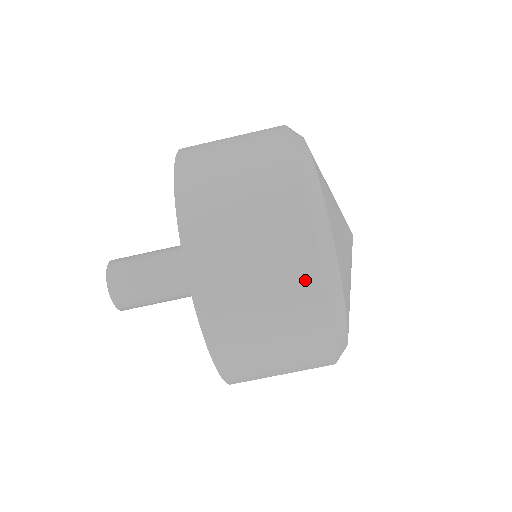
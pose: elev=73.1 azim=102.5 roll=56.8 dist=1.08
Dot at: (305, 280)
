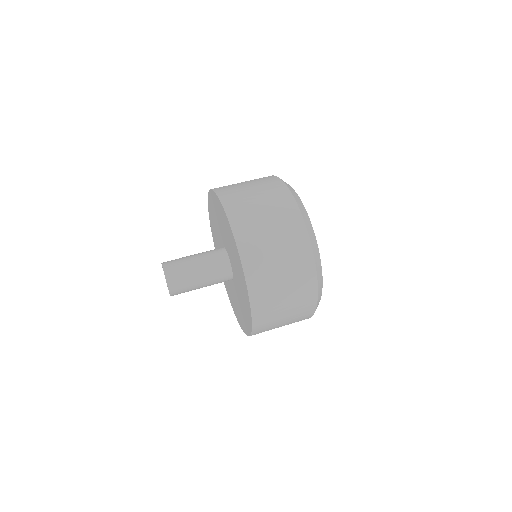
Dot at: (304, 259)
